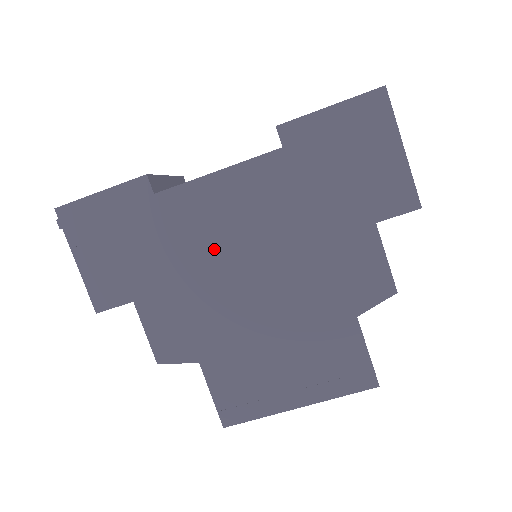
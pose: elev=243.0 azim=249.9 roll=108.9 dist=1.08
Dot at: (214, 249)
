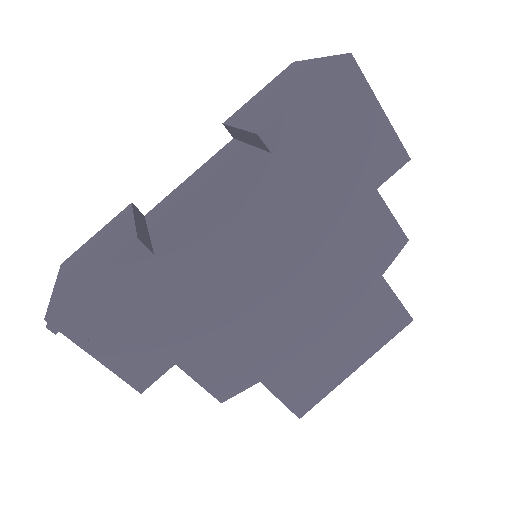
Dot at: (238, 279)
